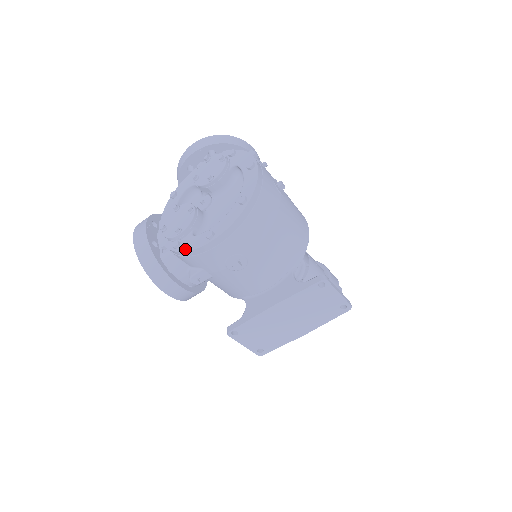
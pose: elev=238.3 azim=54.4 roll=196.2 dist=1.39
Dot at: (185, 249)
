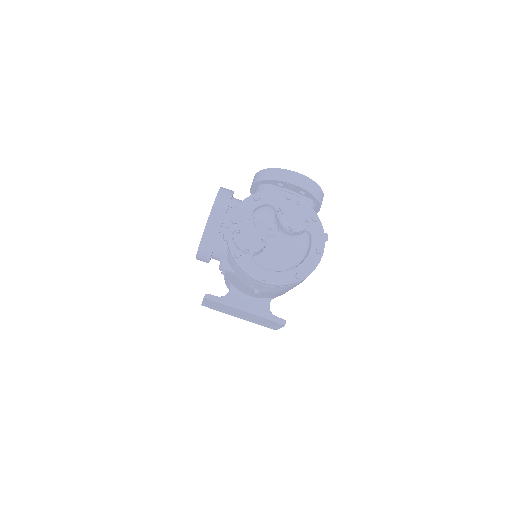
Dot at: (242, 266)
